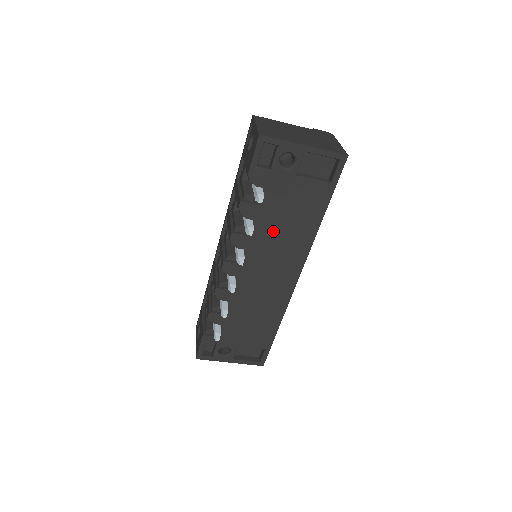
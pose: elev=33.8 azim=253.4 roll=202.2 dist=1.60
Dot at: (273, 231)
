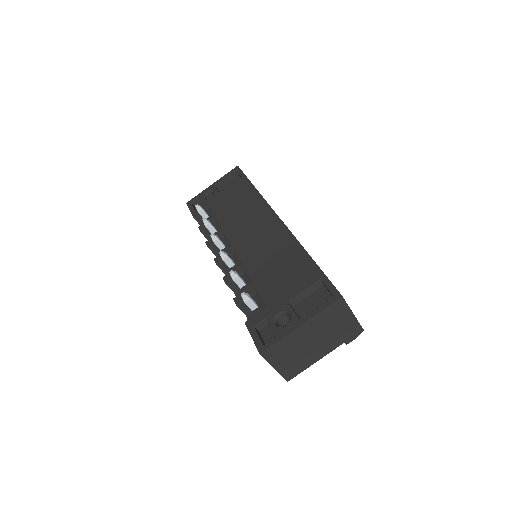
Dot at: (231, 218)
